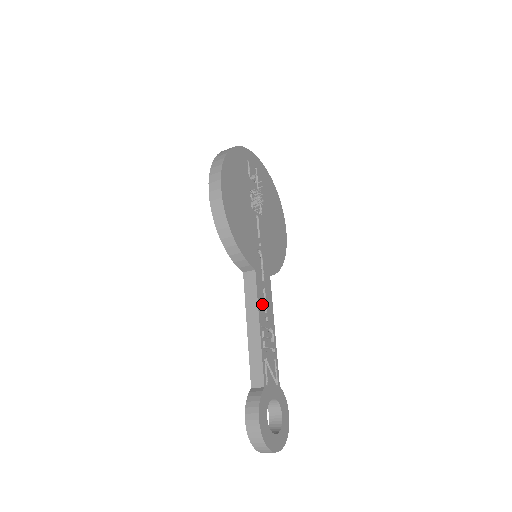
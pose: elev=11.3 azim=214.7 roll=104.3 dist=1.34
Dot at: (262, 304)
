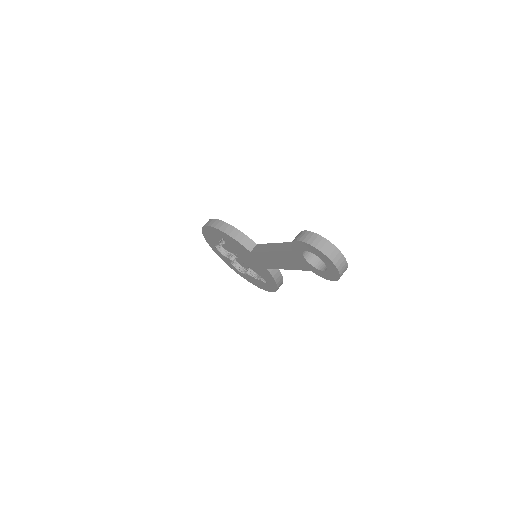
Dot at: occluded
